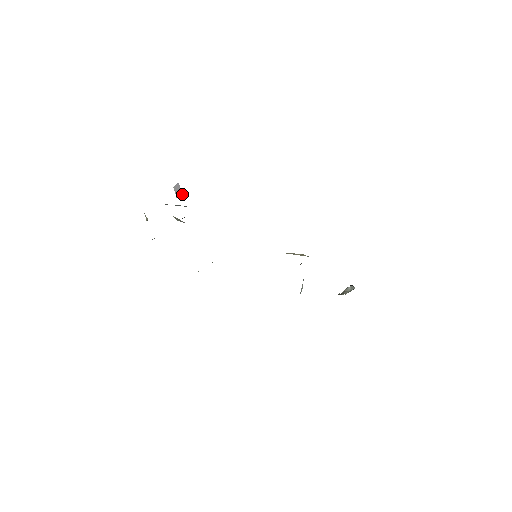
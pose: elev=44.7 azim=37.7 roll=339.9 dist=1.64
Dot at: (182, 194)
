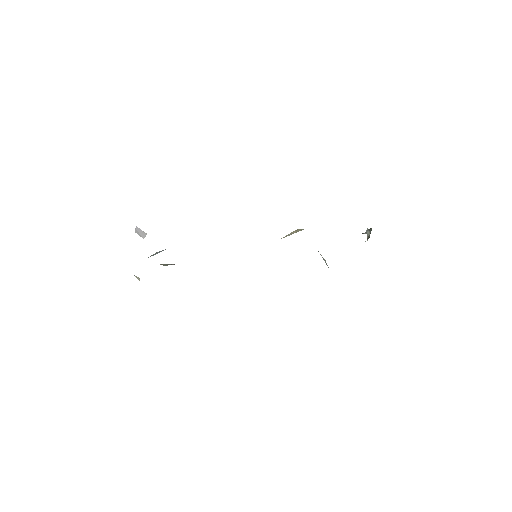
Dot at: (146, 233)
